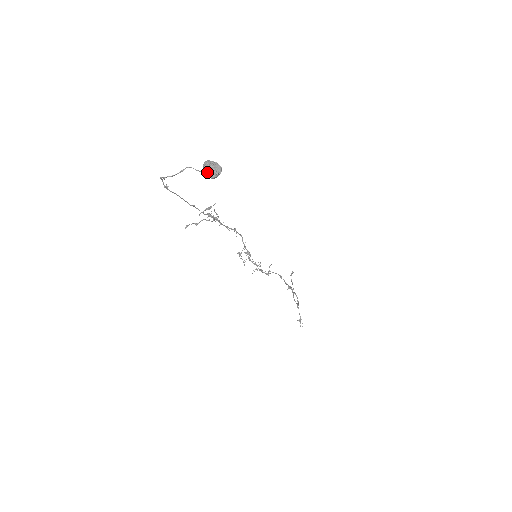
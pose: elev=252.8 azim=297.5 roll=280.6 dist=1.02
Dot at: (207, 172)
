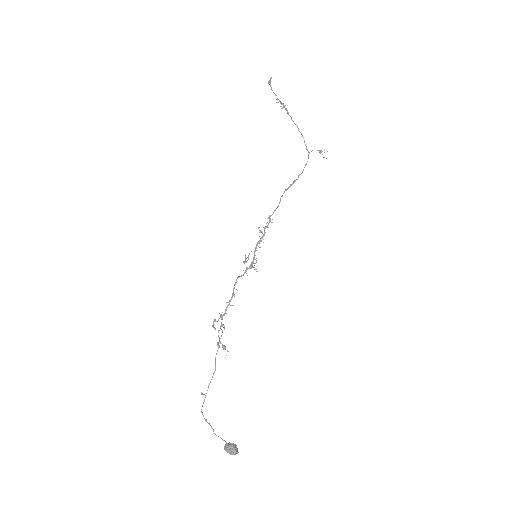
Dot at: (232, 452)
